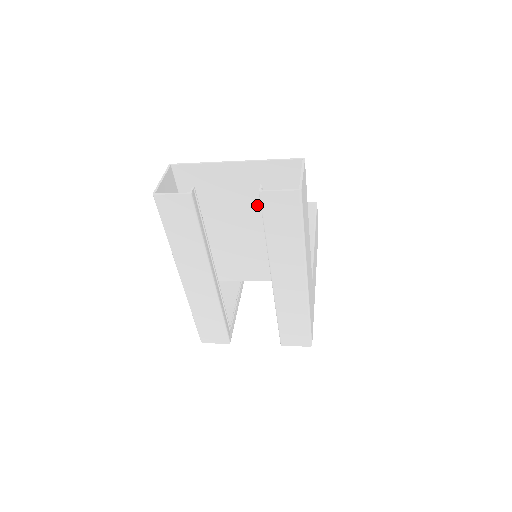
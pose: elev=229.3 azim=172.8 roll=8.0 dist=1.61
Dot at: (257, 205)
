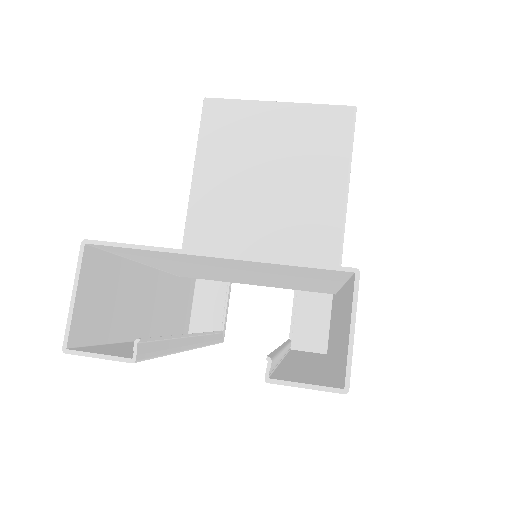
Dot at: (259, 272)
